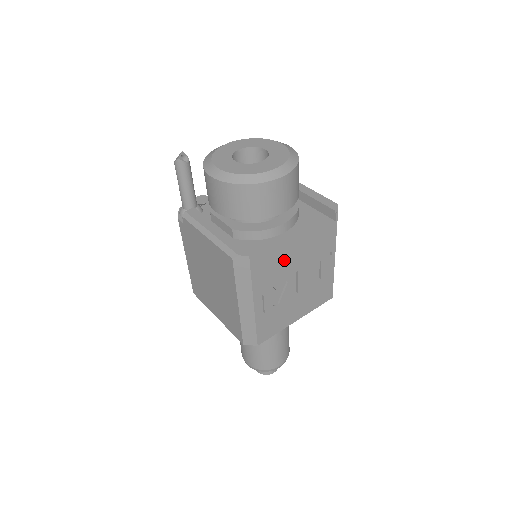
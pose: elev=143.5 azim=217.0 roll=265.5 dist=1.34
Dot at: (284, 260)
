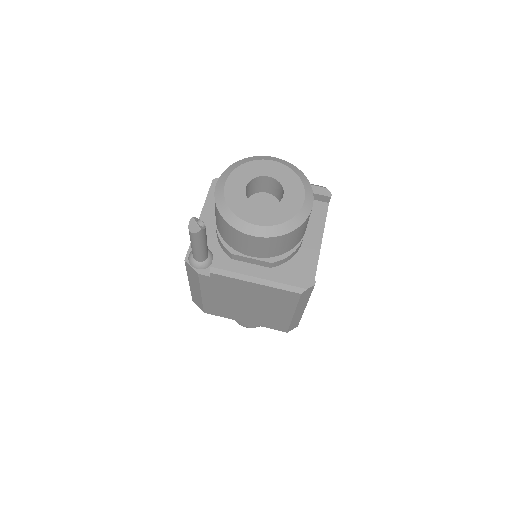
Dot at: occluded
